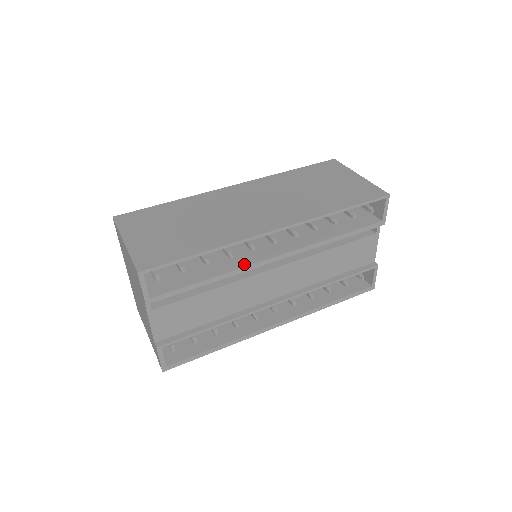
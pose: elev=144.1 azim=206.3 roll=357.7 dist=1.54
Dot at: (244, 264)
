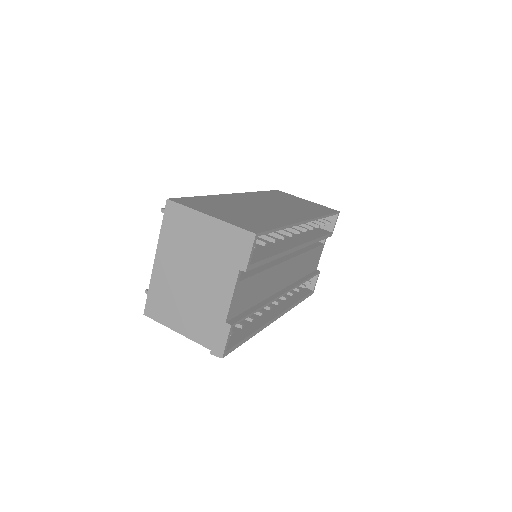
Dot at: (286, 248)
